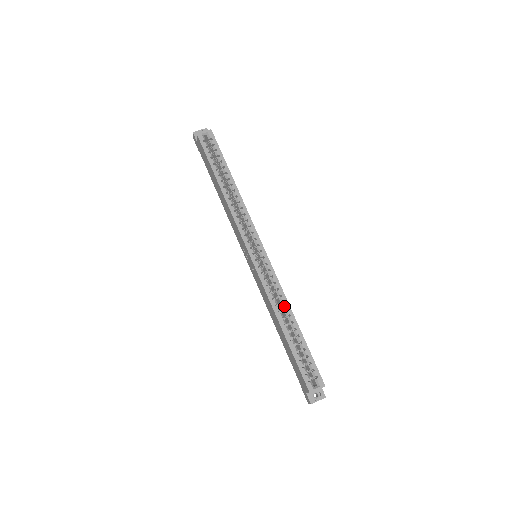
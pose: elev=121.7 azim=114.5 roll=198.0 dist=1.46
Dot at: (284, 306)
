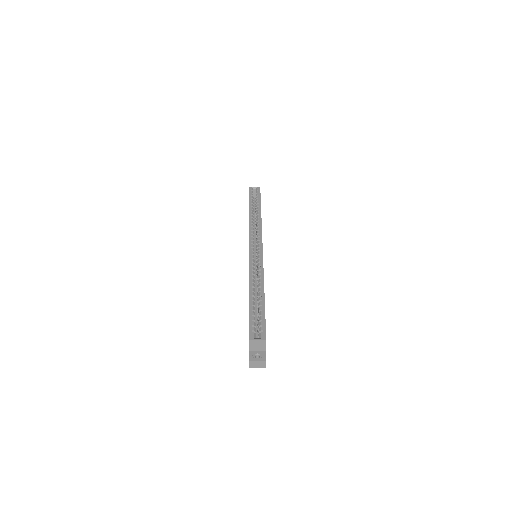
Dot at: (259, 280)
